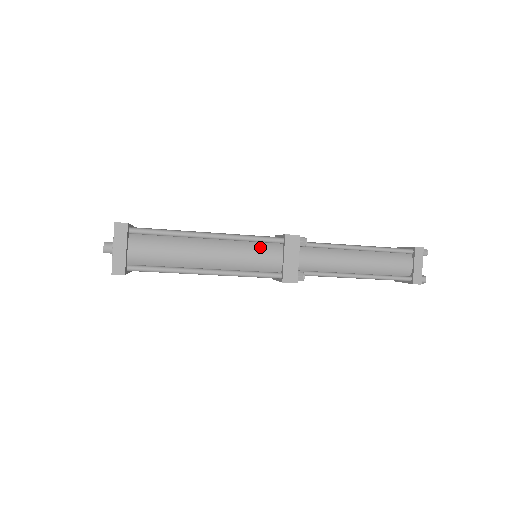
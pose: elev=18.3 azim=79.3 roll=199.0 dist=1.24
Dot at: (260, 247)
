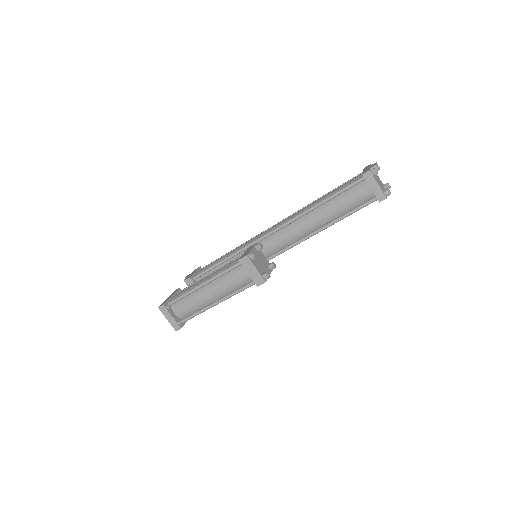
Dot at: (232, 274)
